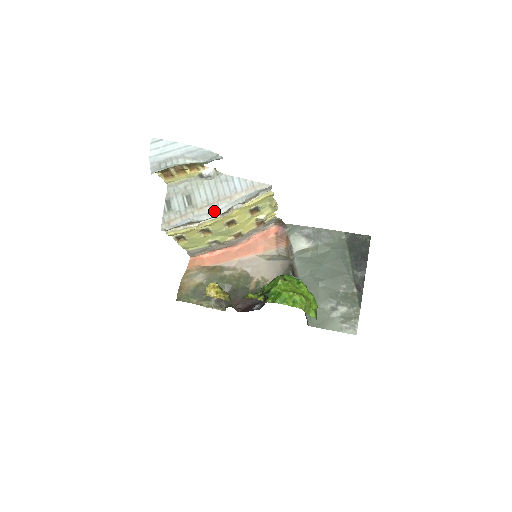
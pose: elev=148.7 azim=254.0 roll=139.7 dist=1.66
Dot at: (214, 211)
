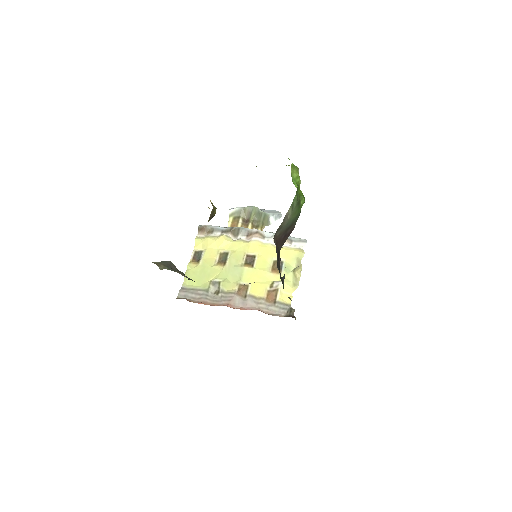
Dot at: (249, 229)
